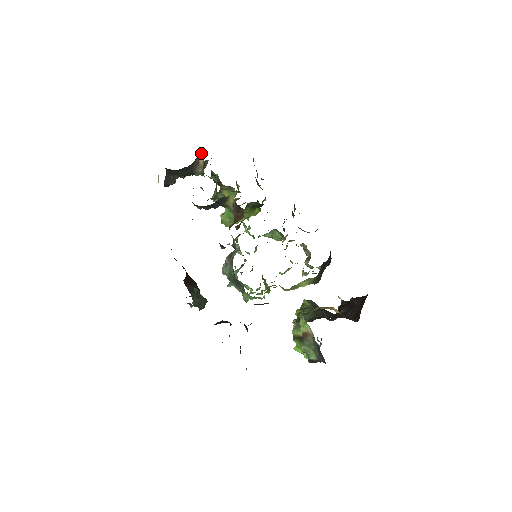
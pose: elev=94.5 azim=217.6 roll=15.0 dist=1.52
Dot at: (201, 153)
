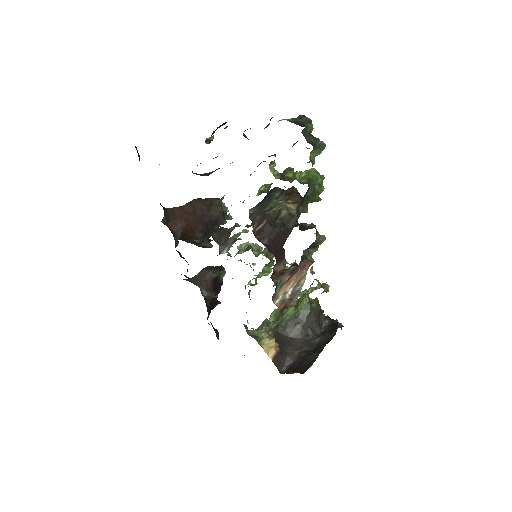
Dot at: occluded
